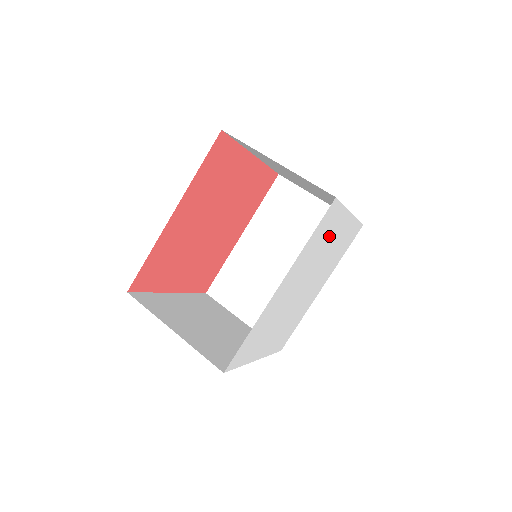
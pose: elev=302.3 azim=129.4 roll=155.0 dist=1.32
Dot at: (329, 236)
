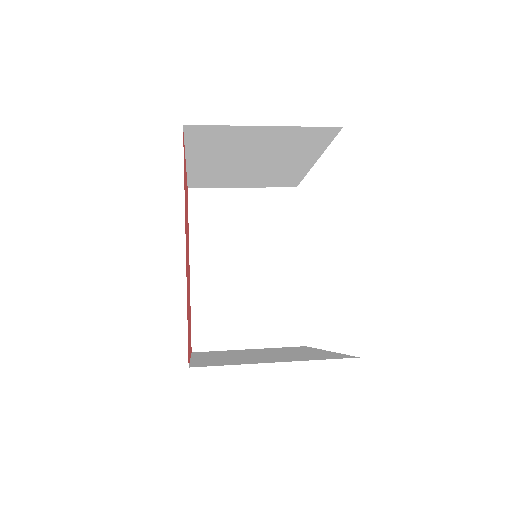
Dot at: occluded
